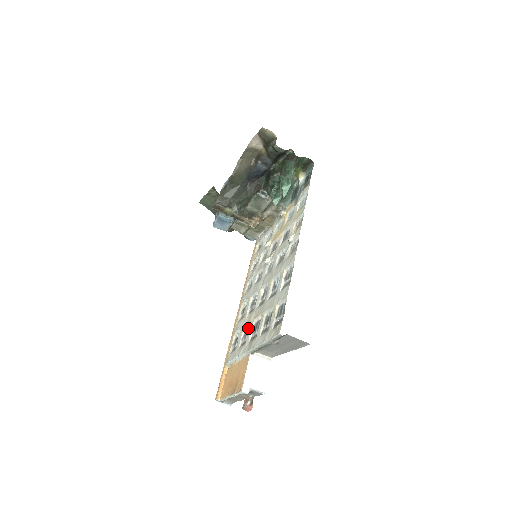
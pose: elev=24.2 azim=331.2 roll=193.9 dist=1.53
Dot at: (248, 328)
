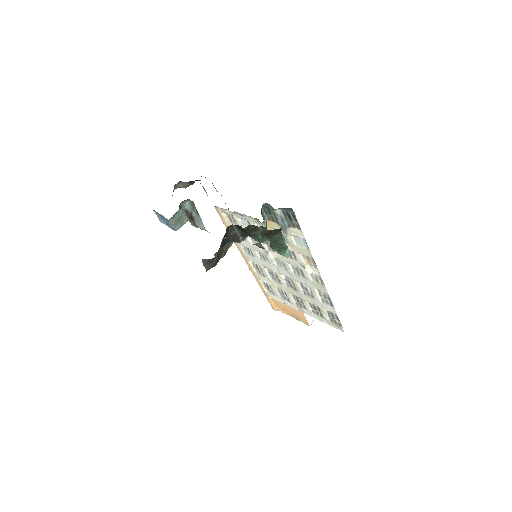
Dot at: (282, 291)
